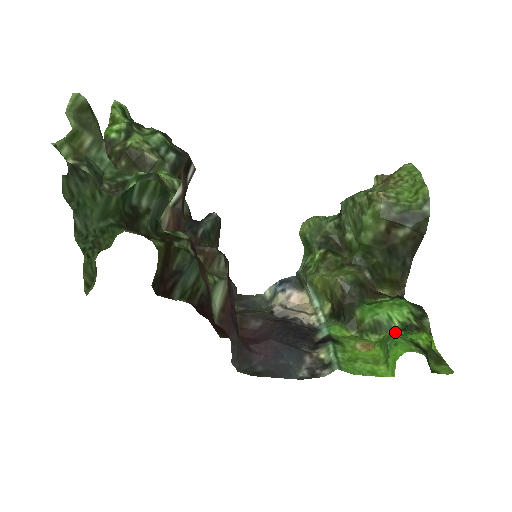
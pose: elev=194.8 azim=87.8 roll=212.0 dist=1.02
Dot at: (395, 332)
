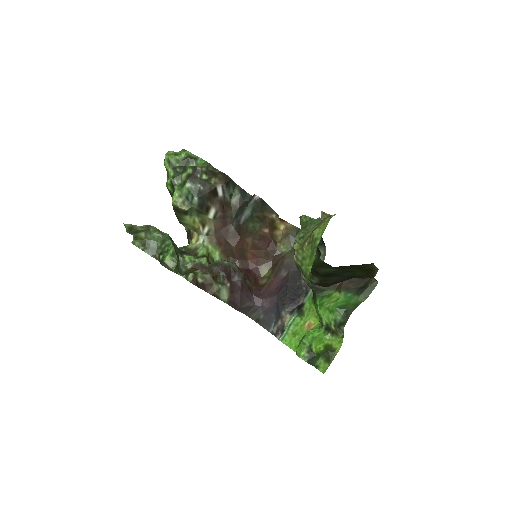
Dot at: (321, 328)
